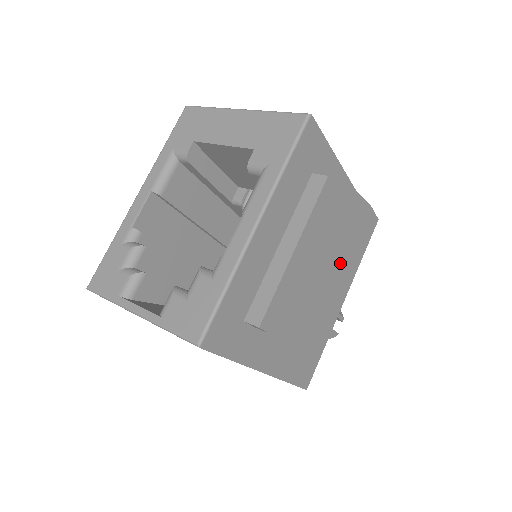
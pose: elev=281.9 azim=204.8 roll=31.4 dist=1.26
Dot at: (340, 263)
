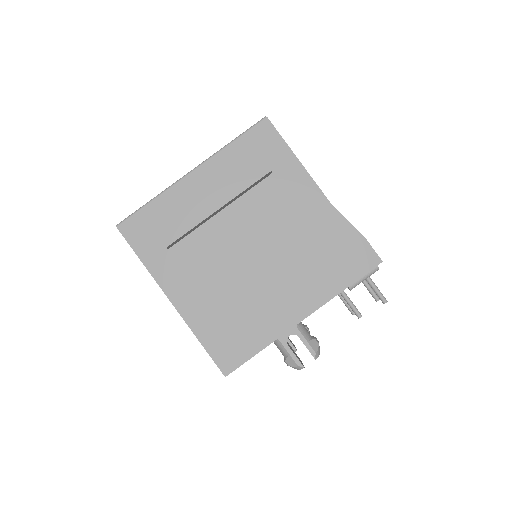
Dot at: (300, 269)
